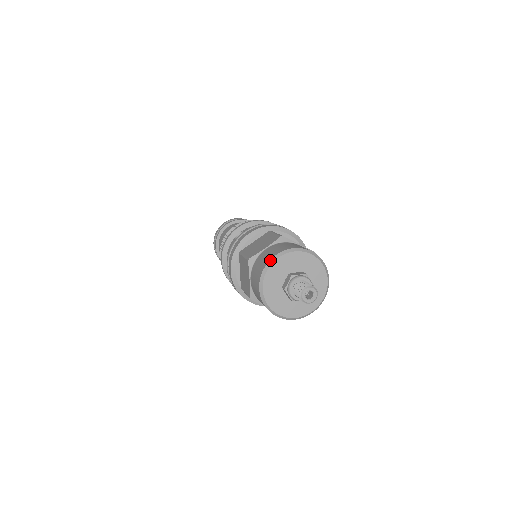
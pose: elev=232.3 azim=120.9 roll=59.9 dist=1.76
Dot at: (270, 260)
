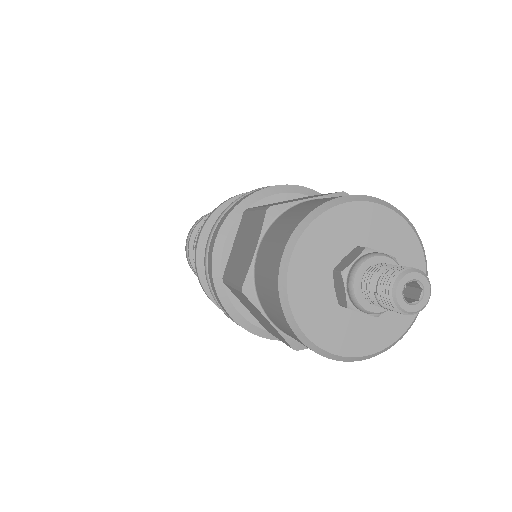
Dot at: (327, 201)
